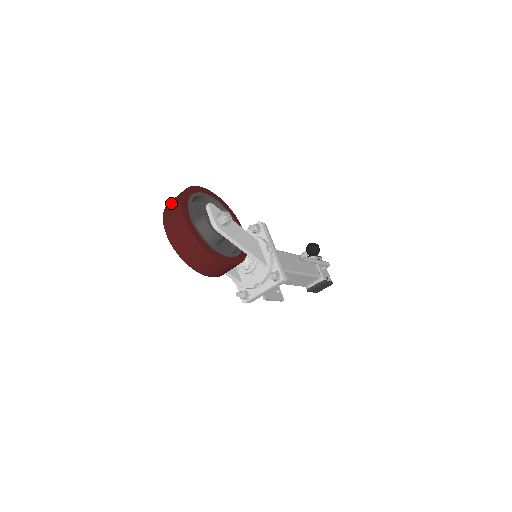
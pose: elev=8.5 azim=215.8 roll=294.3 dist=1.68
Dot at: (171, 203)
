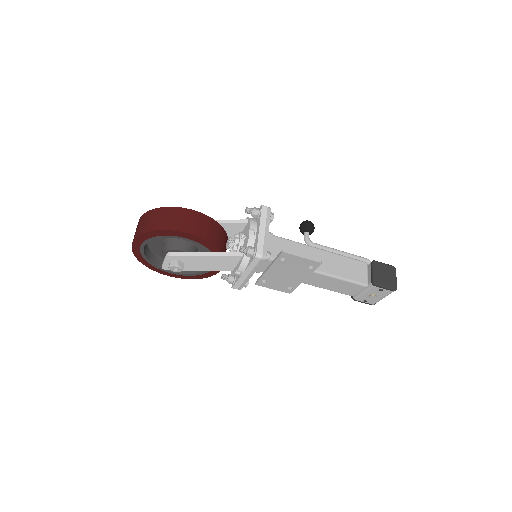
Dot at: occluded
